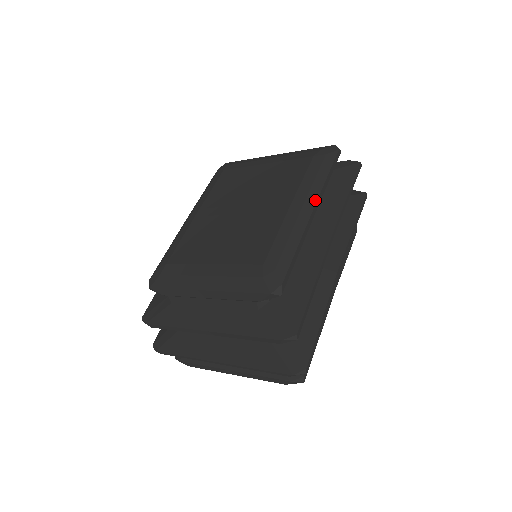
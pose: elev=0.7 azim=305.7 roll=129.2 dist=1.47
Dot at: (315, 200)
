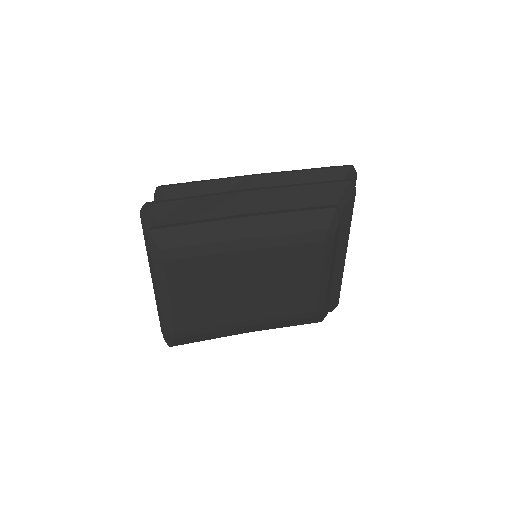
Dot at: occluded
